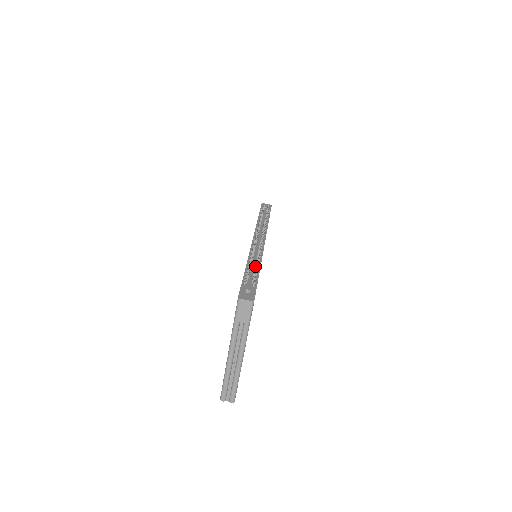
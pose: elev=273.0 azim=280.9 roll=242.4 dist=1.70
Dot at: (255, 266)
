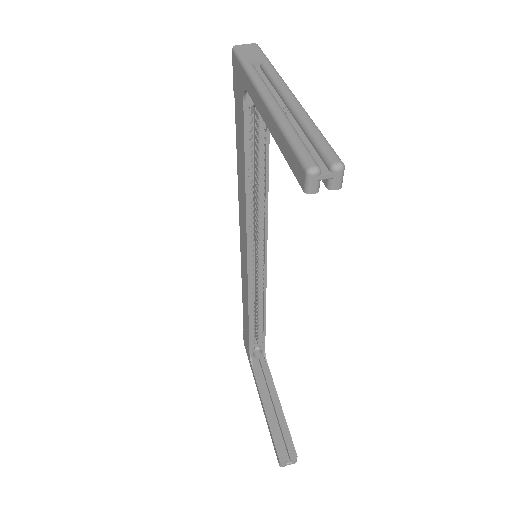
Dot at: occluded
